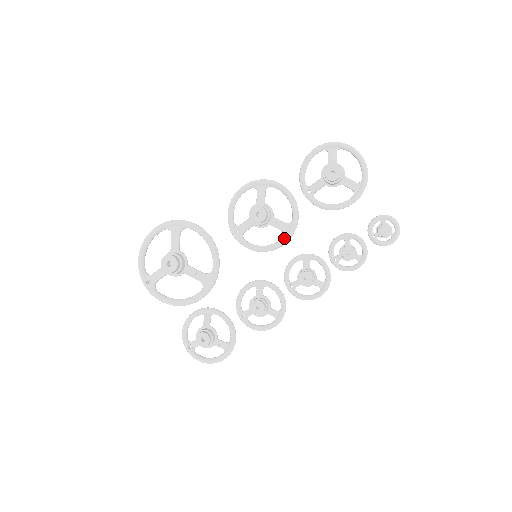
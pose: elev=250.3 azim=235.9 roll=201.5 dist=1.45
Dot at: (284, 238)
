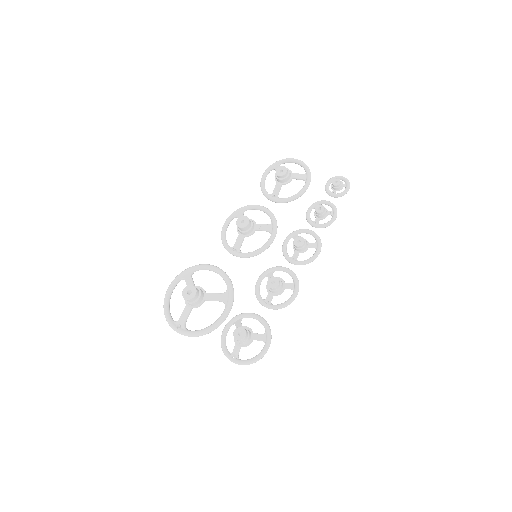
Dot at: (271, 234)
